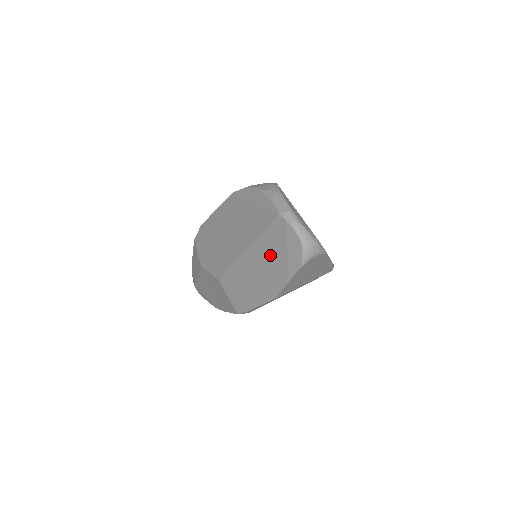
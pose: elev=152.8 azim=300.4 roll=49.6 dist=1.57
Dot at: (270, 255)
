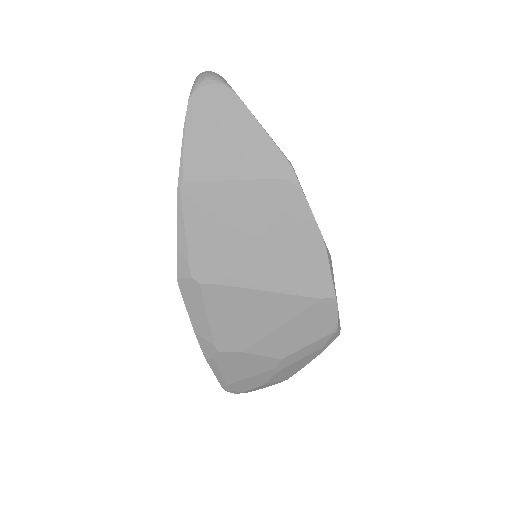
Dot at: occluded
